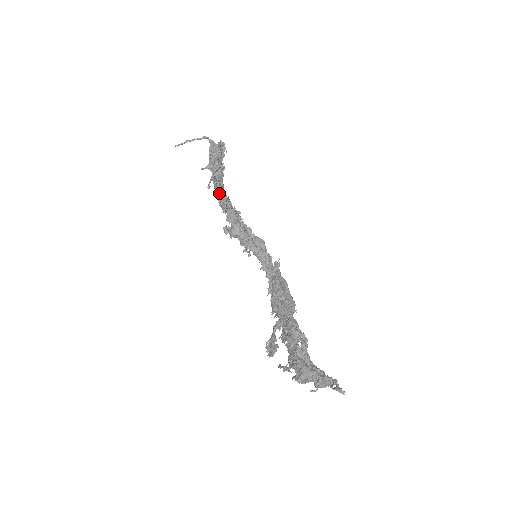
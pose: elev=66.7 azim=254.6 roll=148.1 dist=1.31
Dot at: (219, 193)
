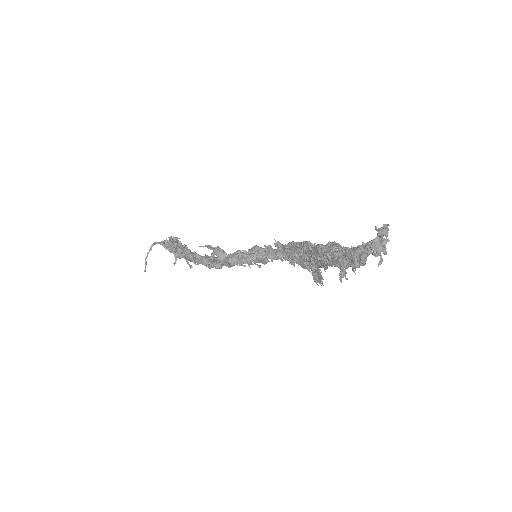
Dot at: (198, 261)
